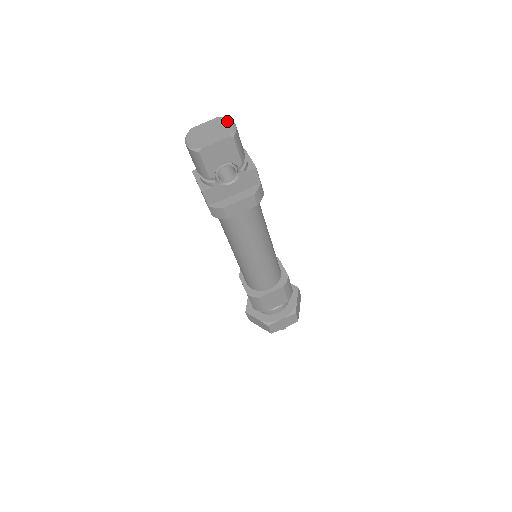
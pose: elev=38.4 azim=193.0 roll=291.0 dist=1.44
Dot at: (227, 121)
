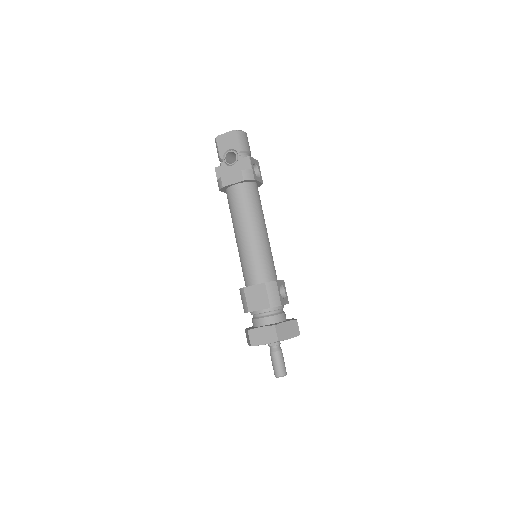
Dot at: occluded
